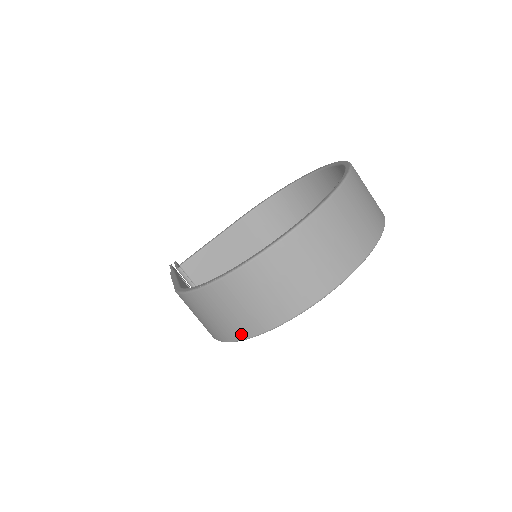
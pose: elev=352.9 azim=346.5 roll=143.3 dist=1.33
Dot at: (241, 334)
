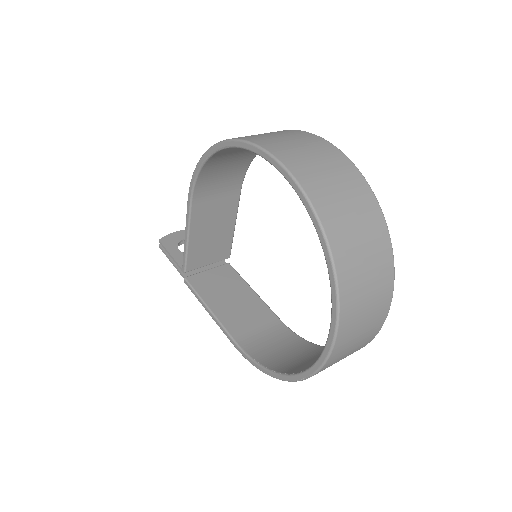
Dot at: occluded
